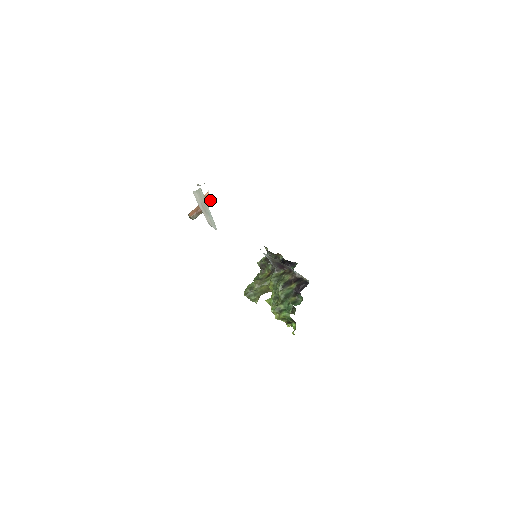
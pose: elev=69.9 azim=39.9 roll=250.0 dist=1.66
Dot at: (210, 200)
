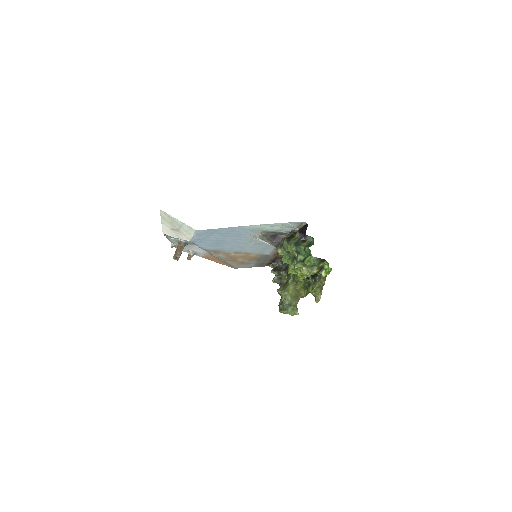
Dot at: (192, 253)
